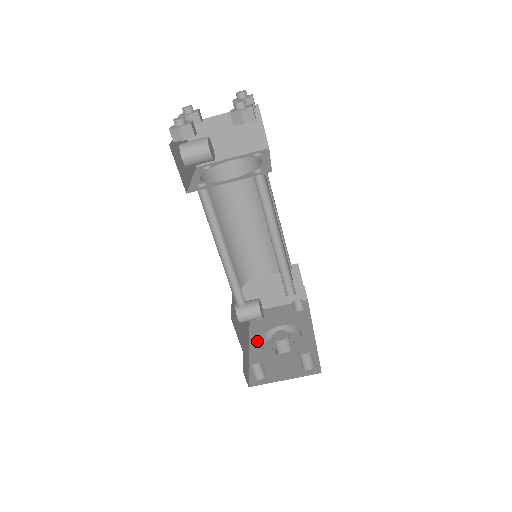
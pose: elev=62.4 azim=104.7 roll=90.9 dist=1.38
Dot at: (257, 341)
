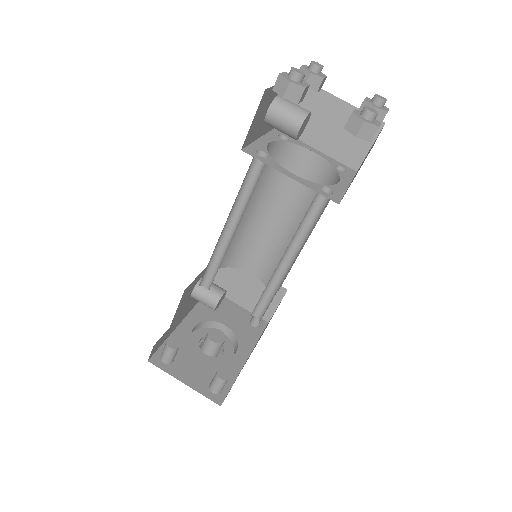
Dot at: (193, 322)
